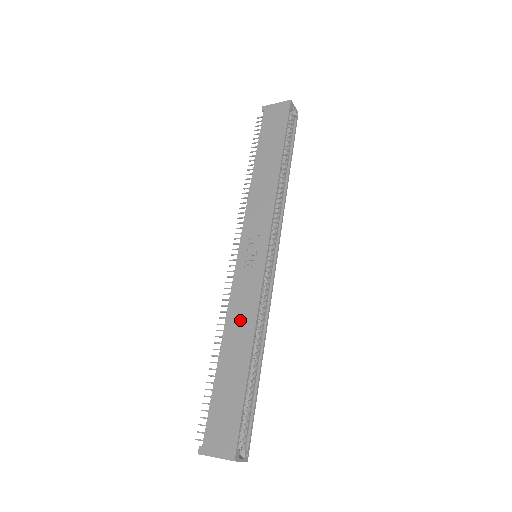
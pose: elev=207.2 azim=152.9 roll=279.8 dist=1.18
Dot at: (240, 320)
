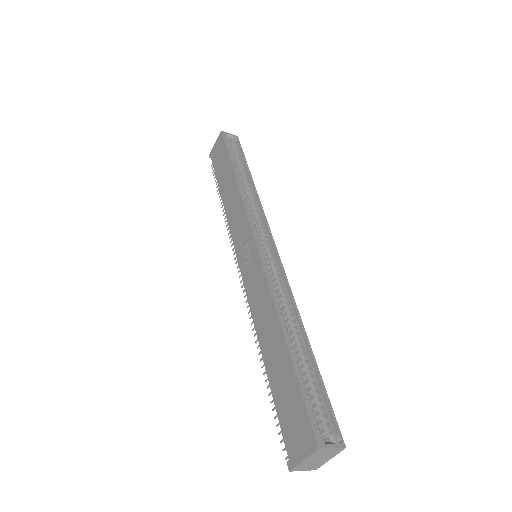
Dot at: (263, 314)
